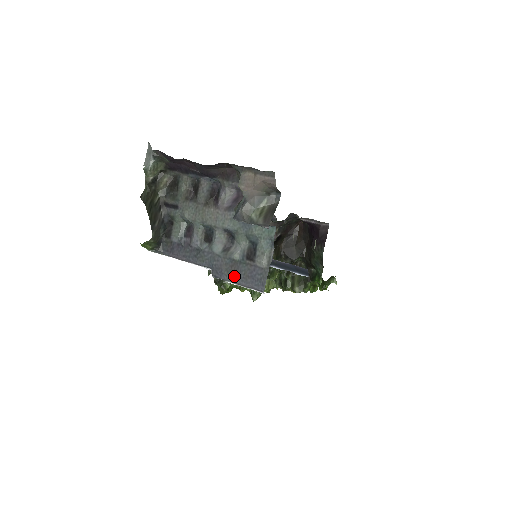
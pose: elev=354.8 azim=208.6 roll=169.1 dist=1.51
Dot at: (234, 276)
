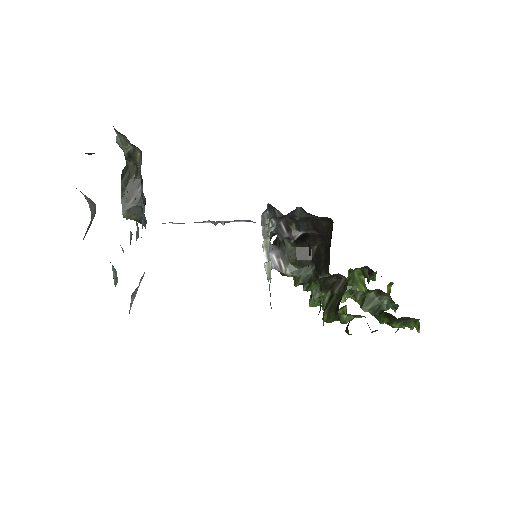
Dot at: occluded
